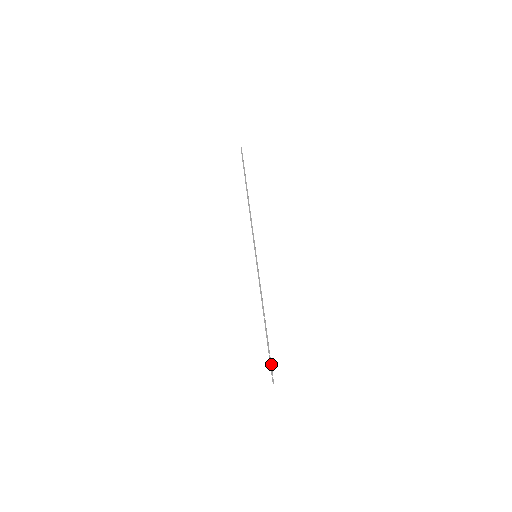
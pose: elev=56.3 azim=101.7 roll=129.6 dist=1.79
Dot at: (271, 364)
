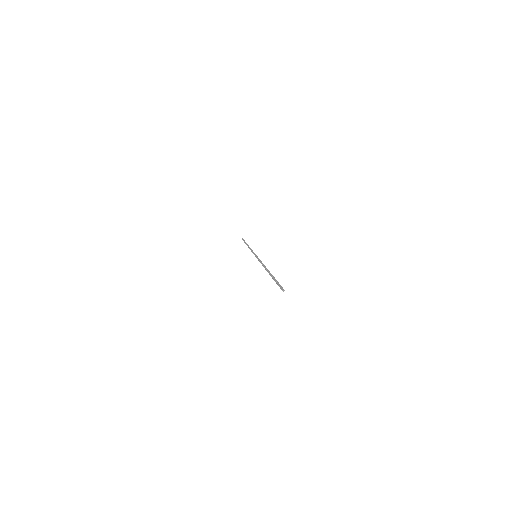
Dot at: (278, 283)
